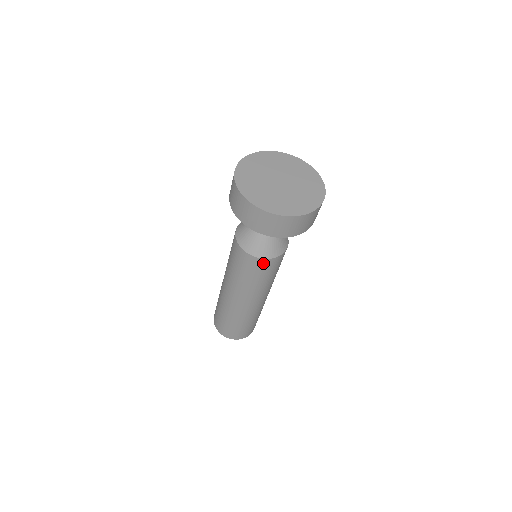
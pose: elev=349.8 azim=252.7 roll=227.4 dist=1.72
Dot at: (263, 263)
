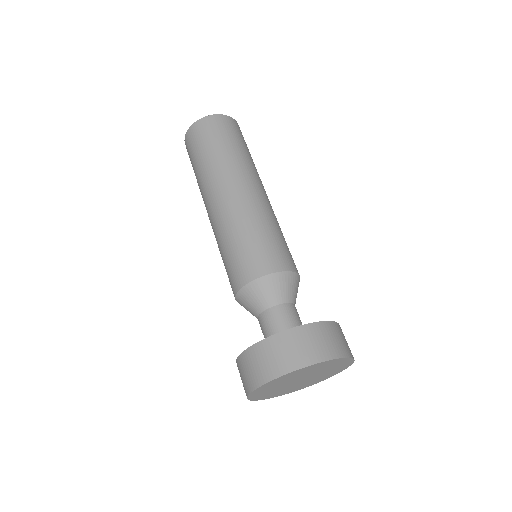
Dot at: occluded
